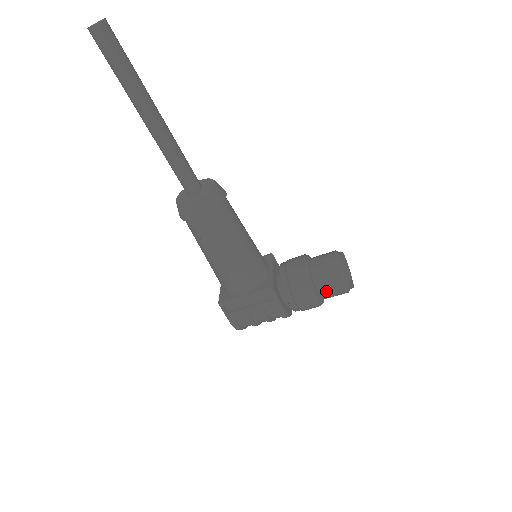
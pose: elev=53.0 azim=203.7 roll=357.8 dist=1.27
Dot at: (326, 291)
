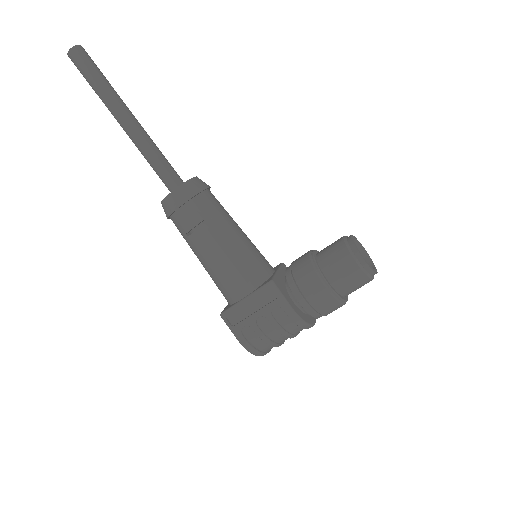
Dot at: (338, 277)
